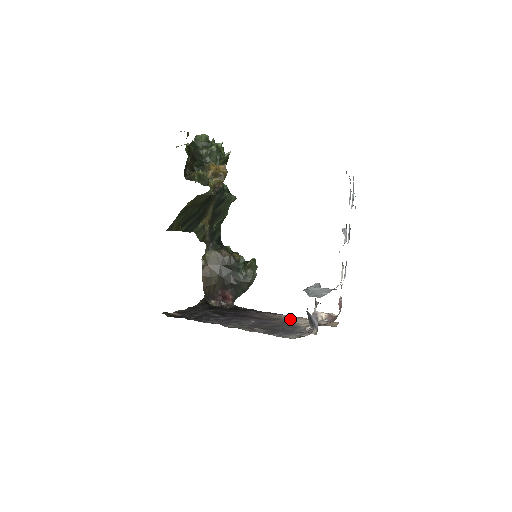
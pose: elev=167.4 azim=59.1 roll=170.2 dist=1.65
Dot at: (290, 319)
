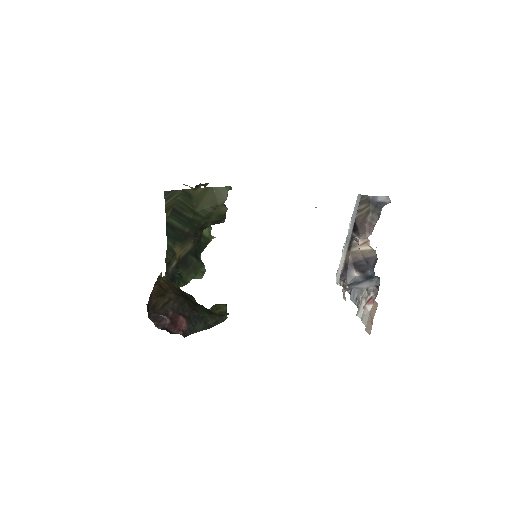
Dot at: occluded
